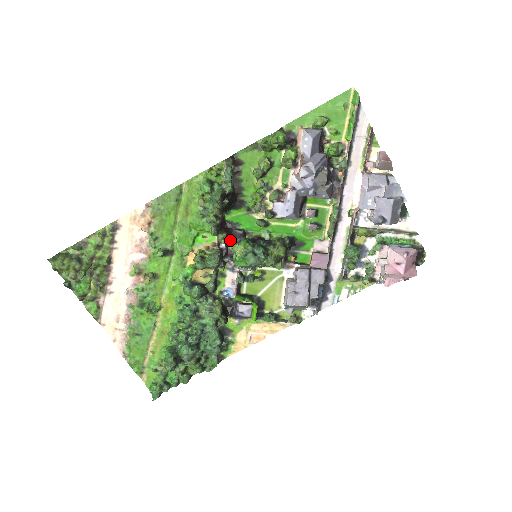
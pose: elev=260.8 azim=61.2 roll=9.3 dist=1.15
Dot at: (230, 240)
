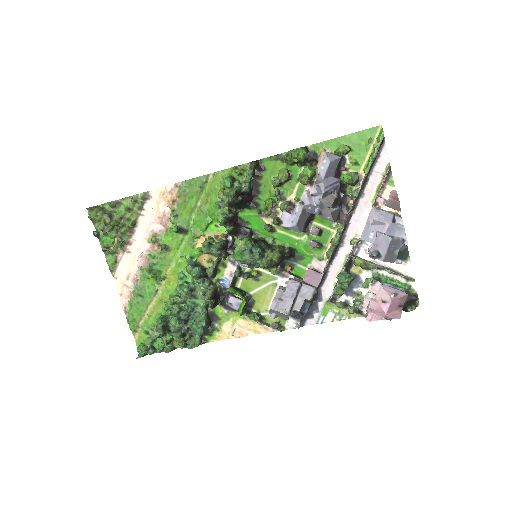
Dot at: (237, 235)
